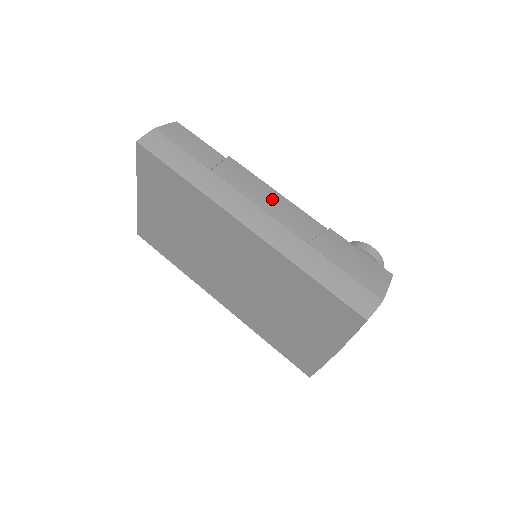
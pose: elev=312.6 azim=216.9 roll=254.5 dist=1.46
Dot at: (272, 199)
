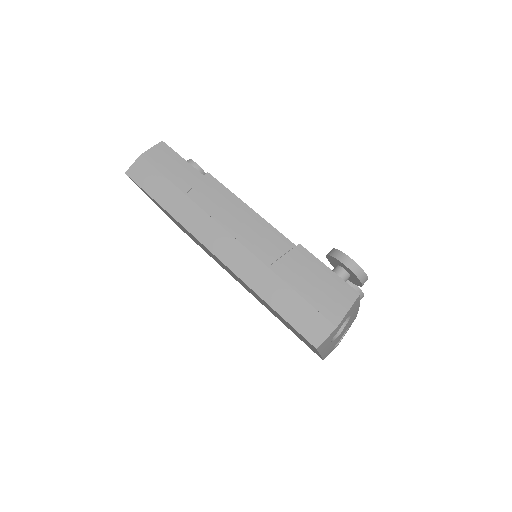
Dot at: (242, 218)
